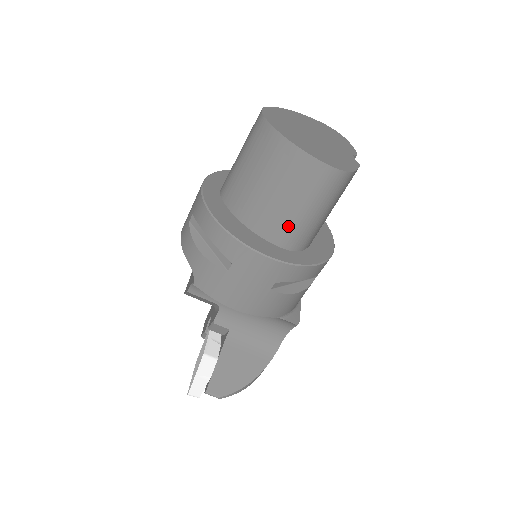
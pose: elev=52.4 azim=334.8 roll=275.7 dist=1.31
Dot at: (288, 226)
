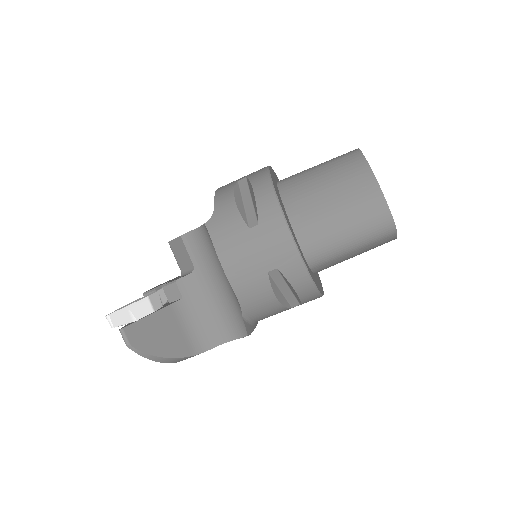
Dot at: (321, 233)
